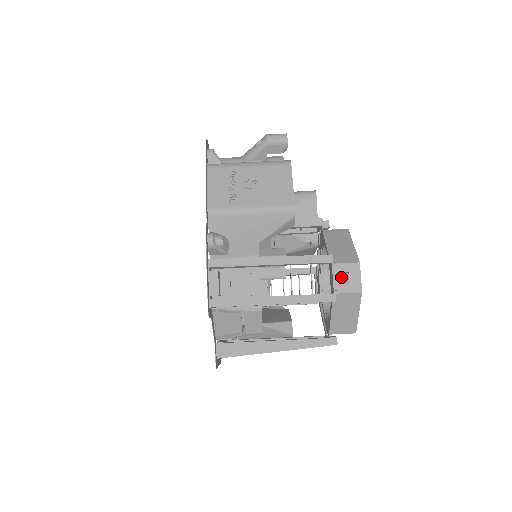
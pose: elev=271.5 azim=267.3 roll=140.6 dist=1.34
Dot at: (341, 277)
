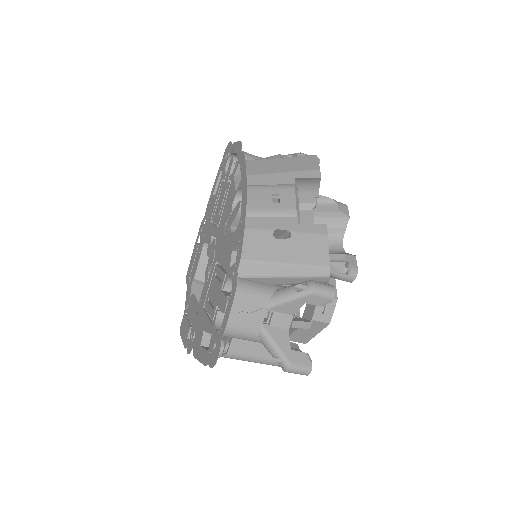
Dot at: occluded
